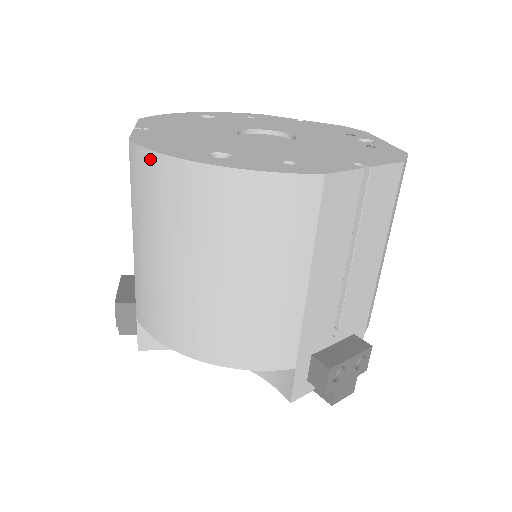
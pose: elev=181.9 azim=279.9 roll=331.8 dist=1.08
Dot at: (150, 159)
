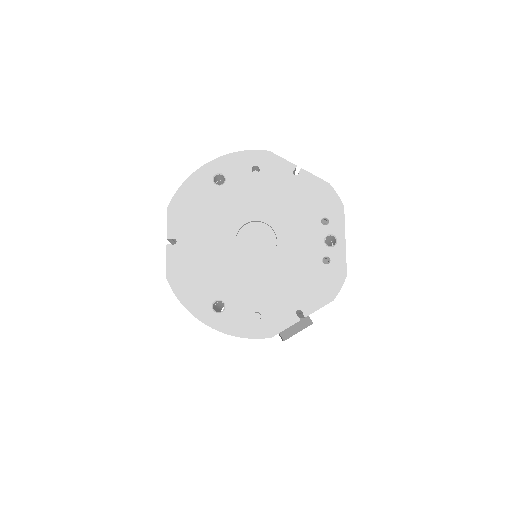
Dot at: (180, 302)
